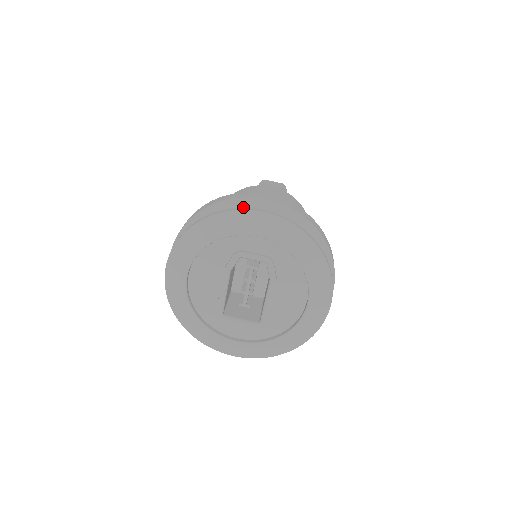
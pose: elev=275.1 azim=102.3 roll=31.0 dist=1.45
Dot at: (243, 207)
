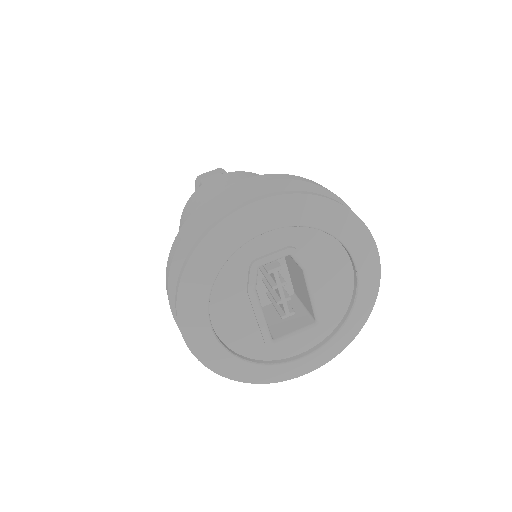
Dot at: (229, 210)
